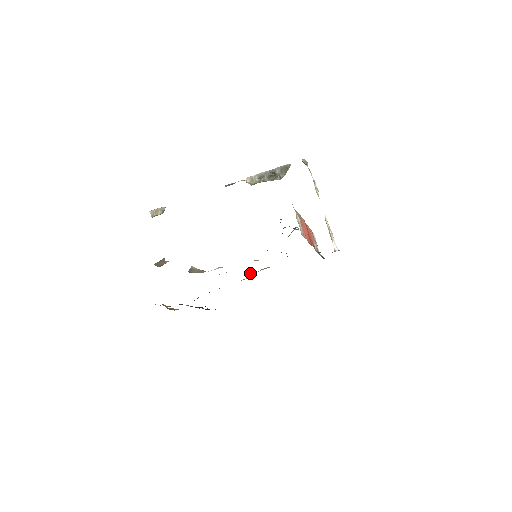
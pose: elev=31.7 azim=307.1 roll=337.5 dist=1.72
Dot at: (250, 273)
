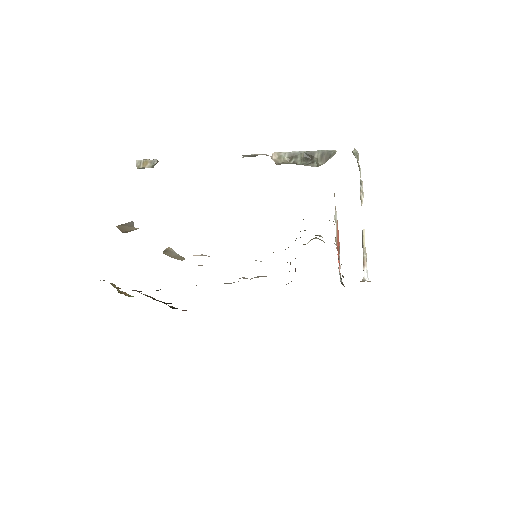
Dot at: occluded
